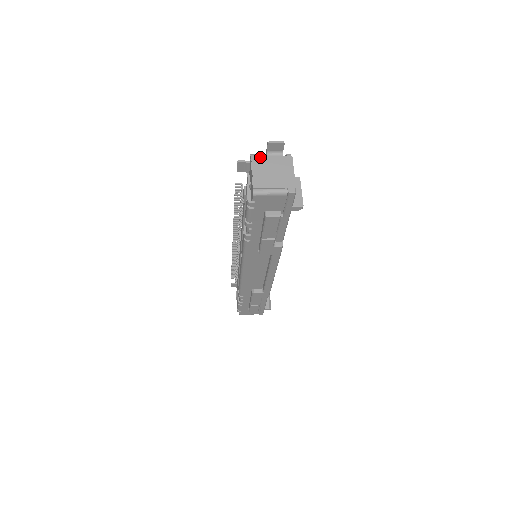
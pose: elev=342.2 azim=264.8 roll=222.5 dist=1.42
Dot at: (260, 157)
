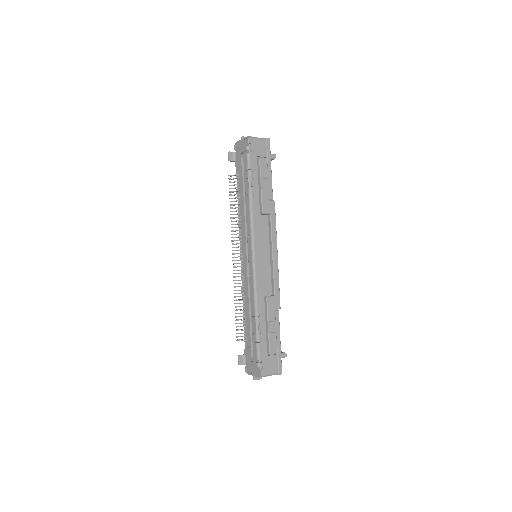
Dot at: occluded
